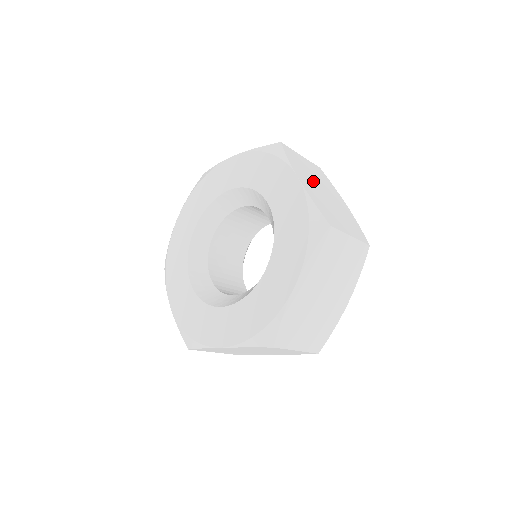
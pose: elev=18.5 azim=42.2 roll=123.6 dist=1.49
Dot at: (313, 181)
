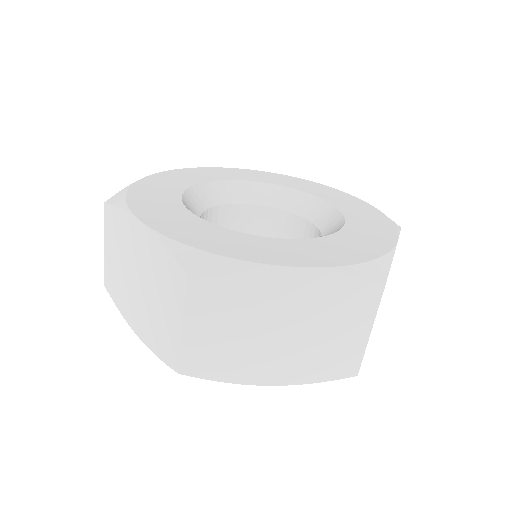
Dot at: occluded
